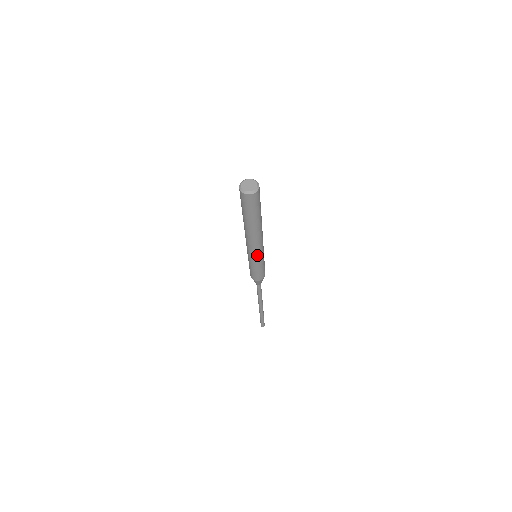
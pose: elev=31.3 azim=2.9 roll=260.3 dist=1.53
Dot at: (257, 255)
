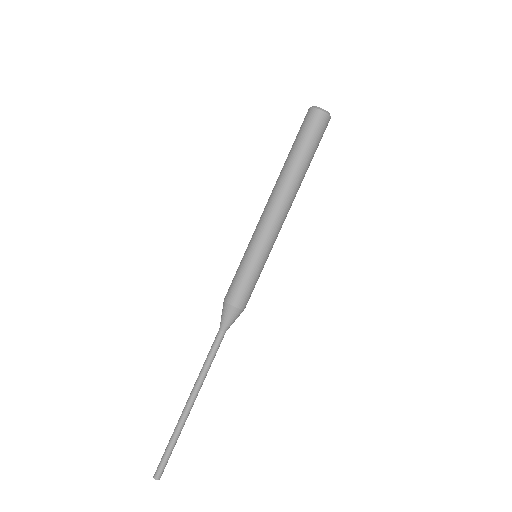
Dot at: (271, 241)
